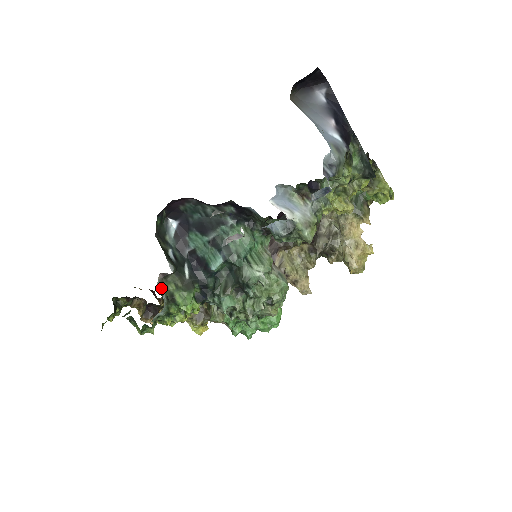
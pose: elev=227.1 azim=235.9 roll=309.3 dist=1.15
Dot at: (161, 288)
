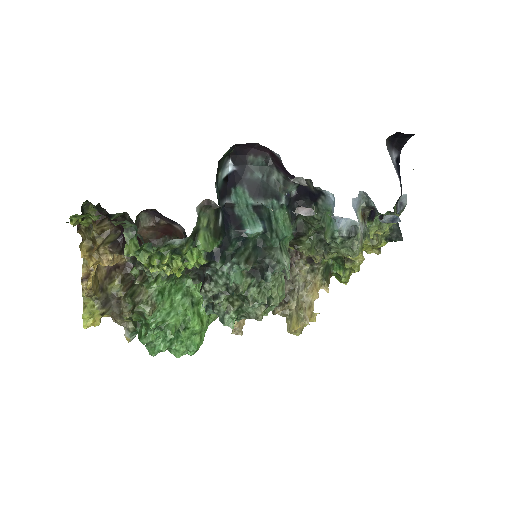
Dot at: (198, 214)
